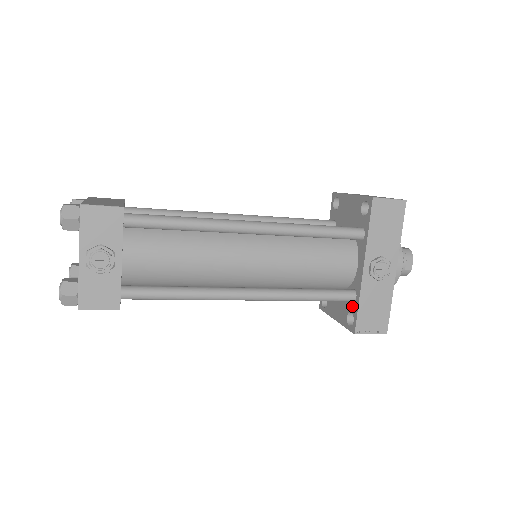
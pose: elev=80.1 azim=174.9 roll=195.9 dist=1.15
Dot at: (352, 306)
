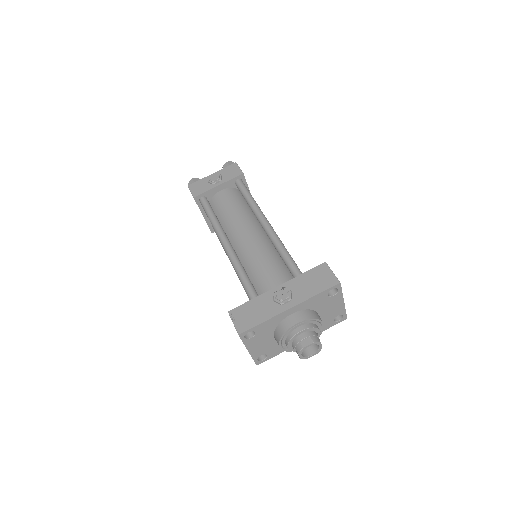
Dot at: occluded
